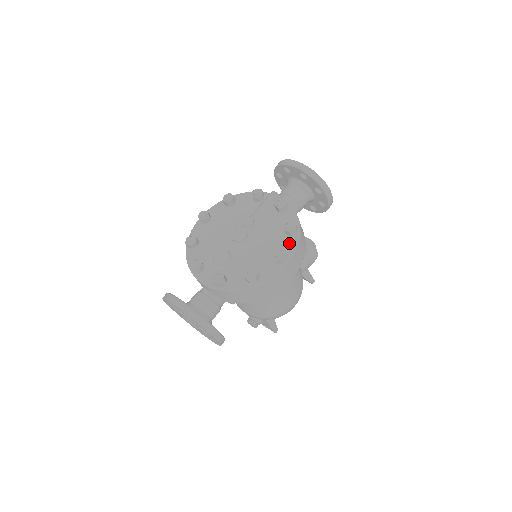
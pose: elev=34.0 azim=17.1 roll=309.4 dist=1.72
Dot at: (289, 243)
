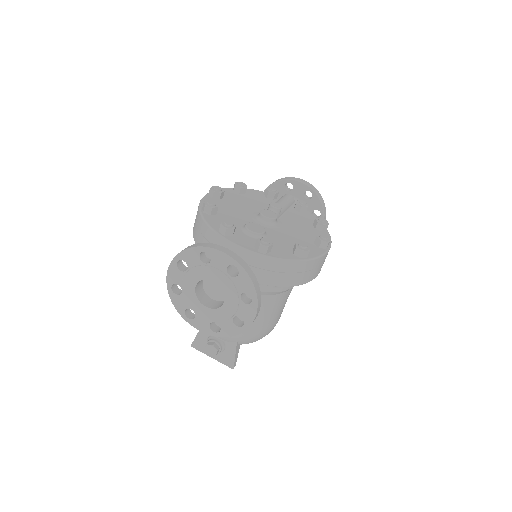
Dot at: occluded
